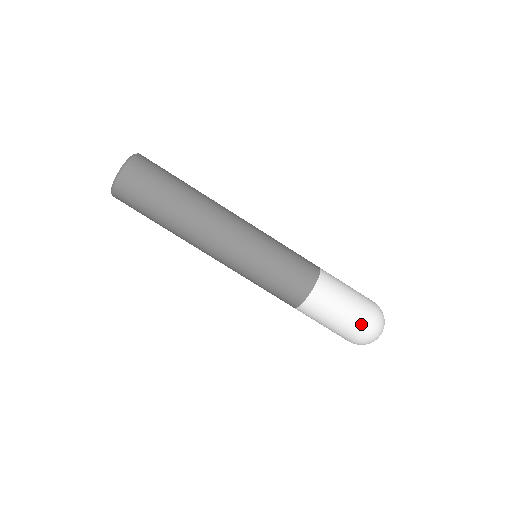
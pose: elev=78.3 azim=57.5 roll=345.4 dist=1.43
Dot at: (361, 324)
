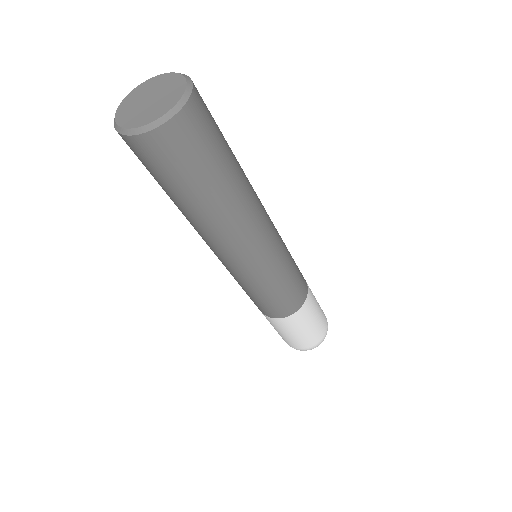
Dot at: (283, 339)
